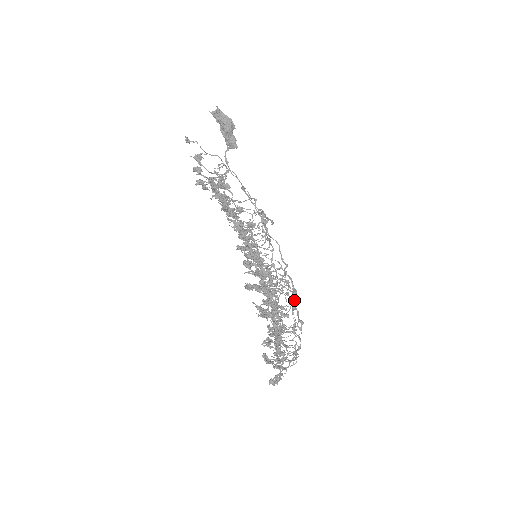
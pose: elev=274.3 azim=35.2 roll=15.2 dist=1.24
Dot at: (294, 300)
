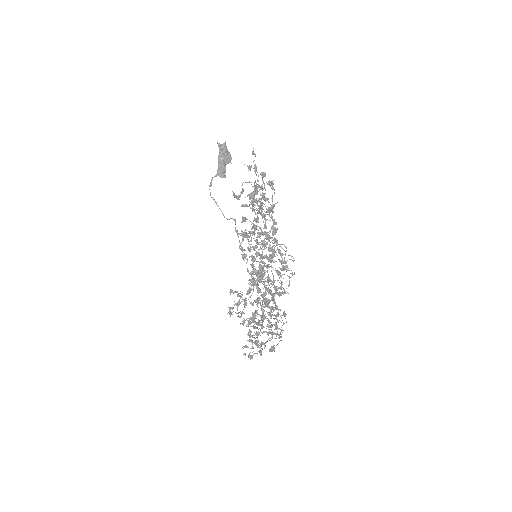
Dot at: occluded
